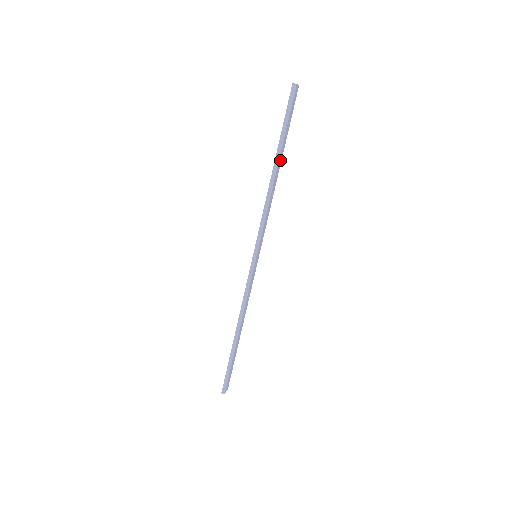
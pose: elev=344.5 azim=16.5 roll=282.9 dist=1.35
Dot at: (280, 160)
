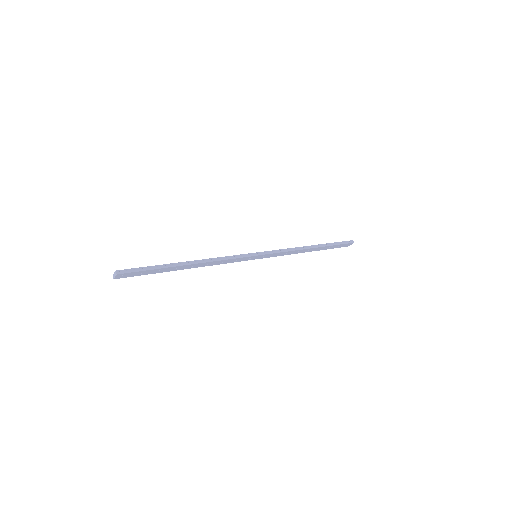
Dot at: (316, 249)
